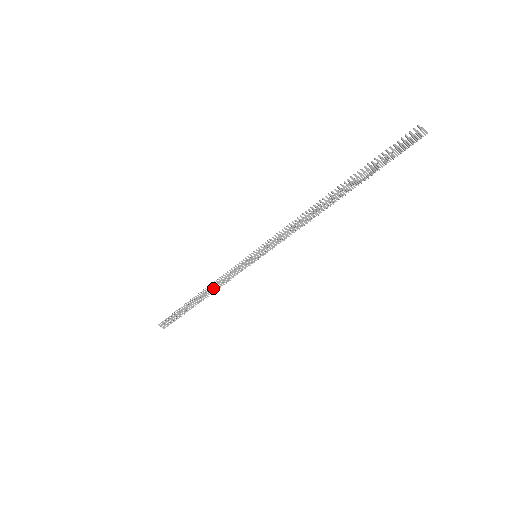
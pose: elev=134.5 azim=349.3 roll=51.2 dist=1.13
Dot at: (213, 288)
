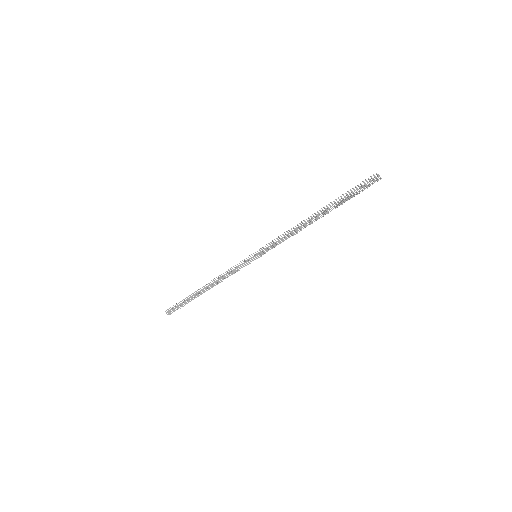
Dot at: (218, 281)
